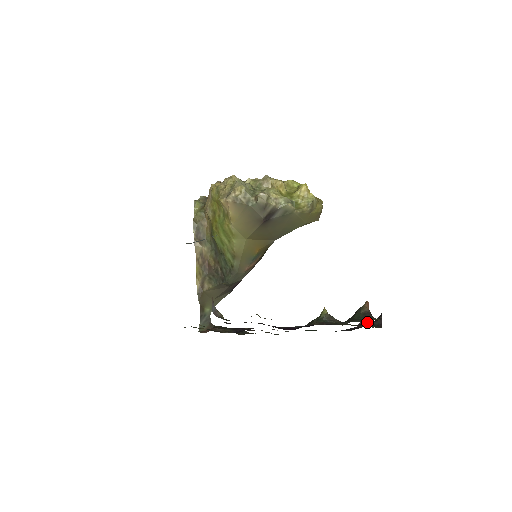
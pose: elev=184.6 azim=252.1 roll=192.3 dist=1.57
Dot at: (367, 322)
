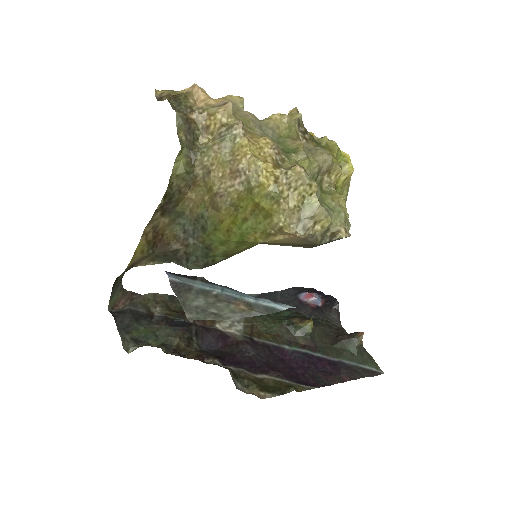
Dot at: (317, 301)
